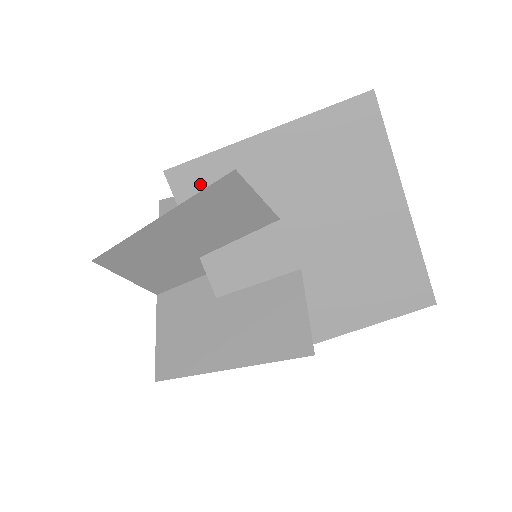
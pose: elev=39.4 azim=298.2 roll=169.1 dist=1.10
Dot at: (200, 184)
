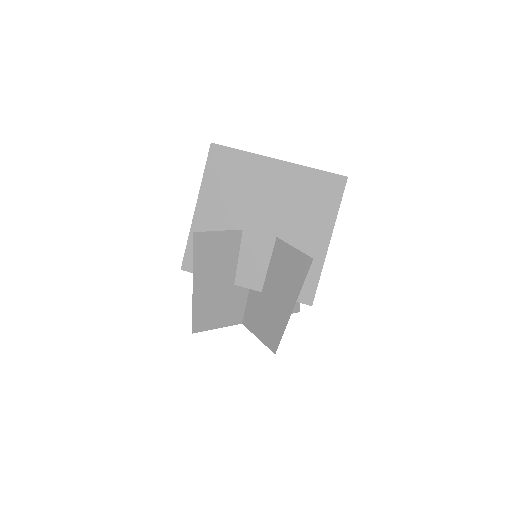
Dot at: occluded
